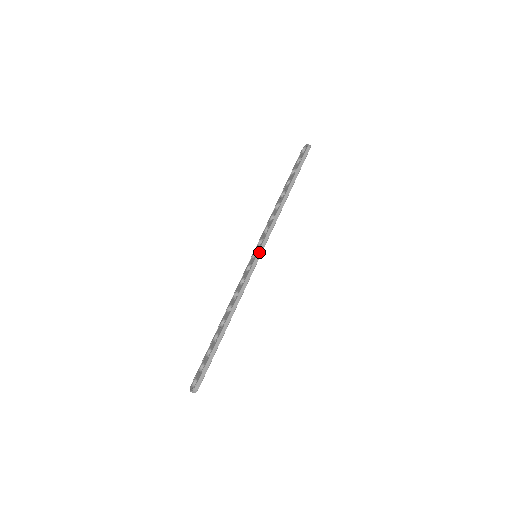
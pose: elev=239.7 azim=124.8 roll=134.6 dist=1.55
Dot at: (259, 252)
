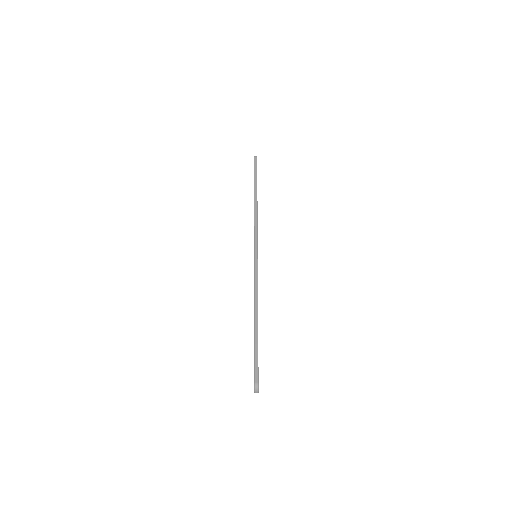
Dot at: (255, 250)
